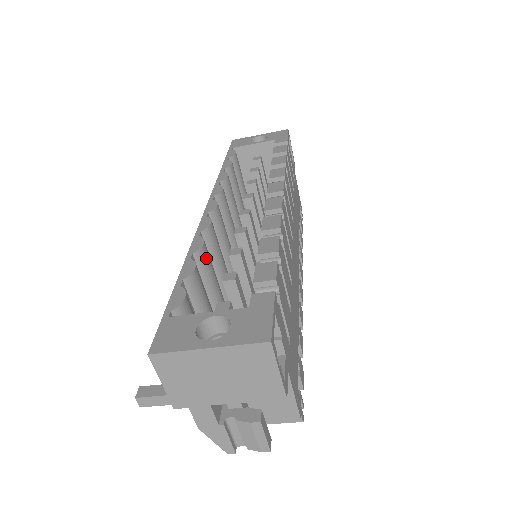
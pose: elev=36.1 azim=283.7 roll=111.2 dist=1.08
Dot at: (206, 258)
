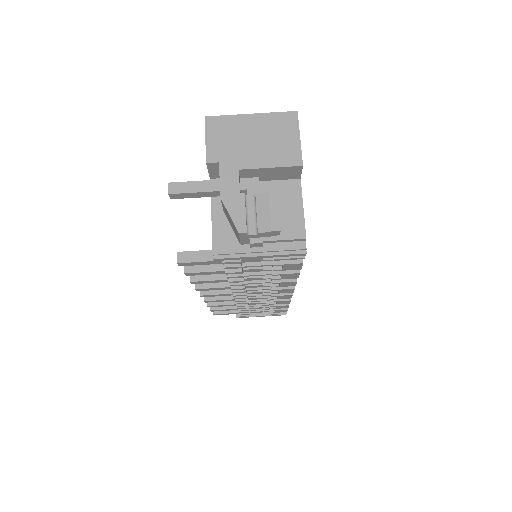
Dot at: occluded
